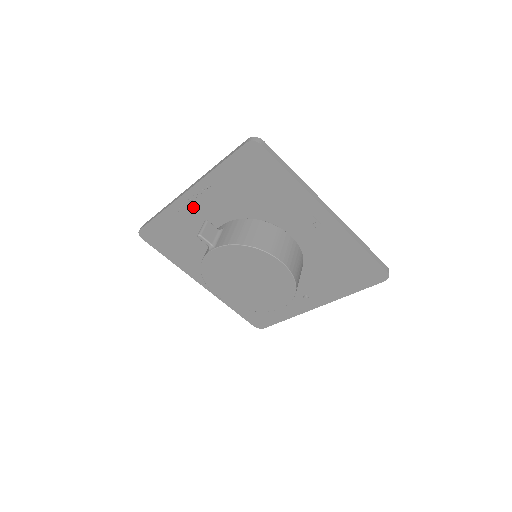
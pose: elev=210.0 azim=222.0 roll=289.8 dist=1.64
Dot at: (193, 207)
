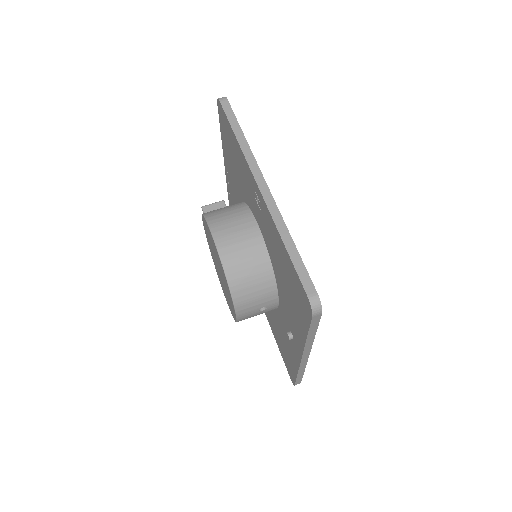
Dot at: (231, 192)
